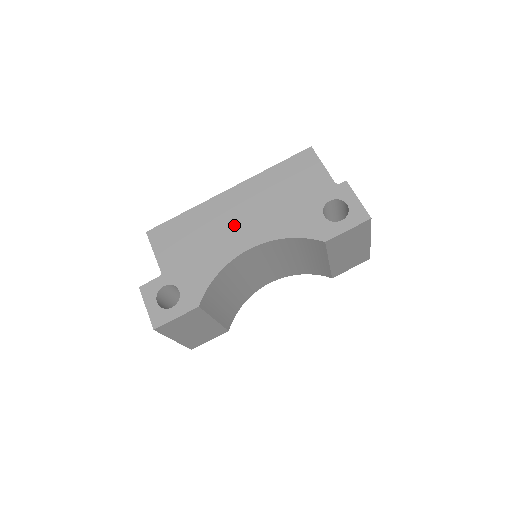
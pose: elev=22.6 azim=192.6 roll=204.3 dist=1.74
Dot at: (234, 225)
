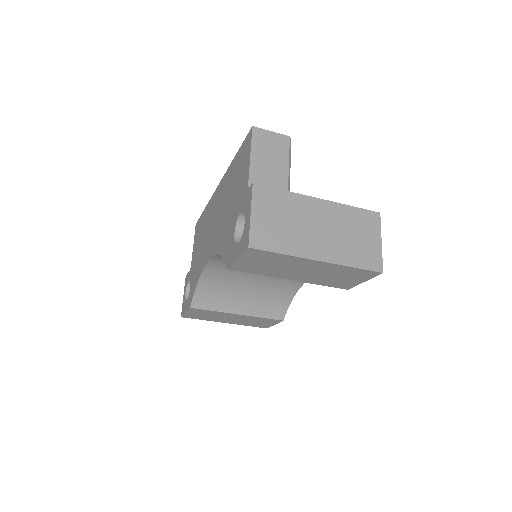
Dot at: (211, 229)
